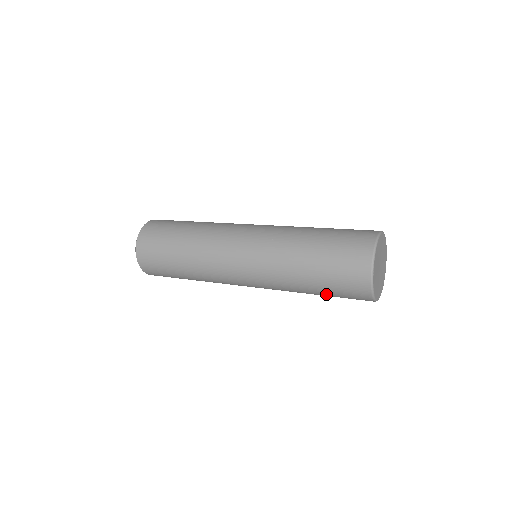
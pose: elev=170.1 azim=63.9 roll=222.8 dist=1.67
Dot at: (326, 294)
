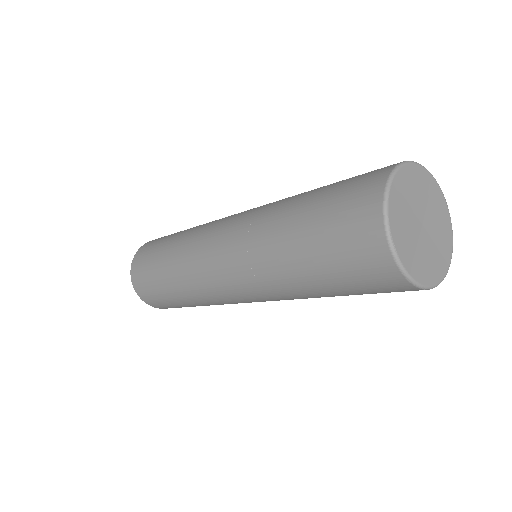
Dot at: (344, 293)
